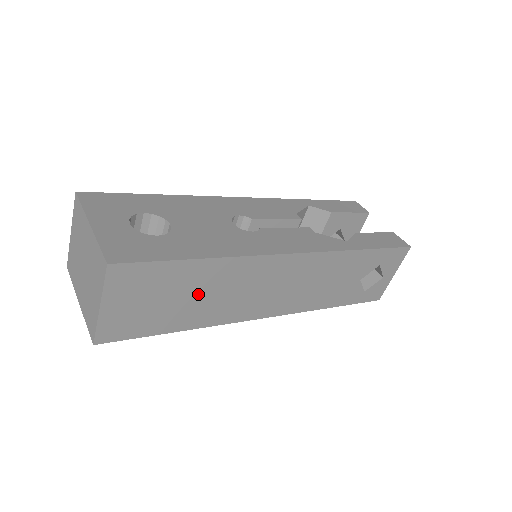
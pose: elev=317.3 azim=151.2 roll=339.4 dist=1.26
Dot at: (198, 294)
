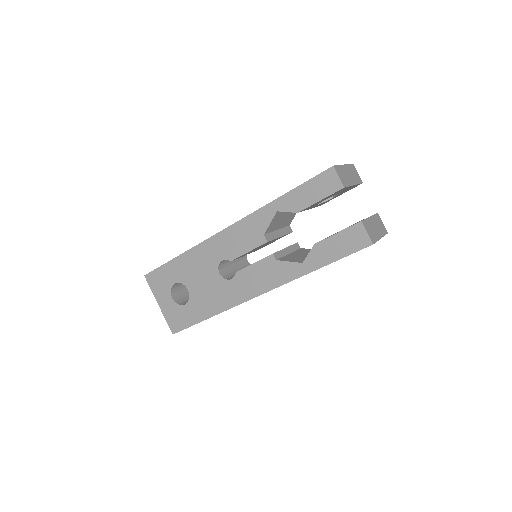
Dot at: occluded
